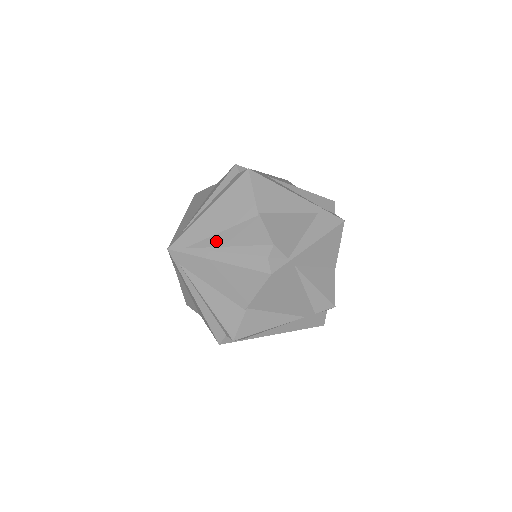
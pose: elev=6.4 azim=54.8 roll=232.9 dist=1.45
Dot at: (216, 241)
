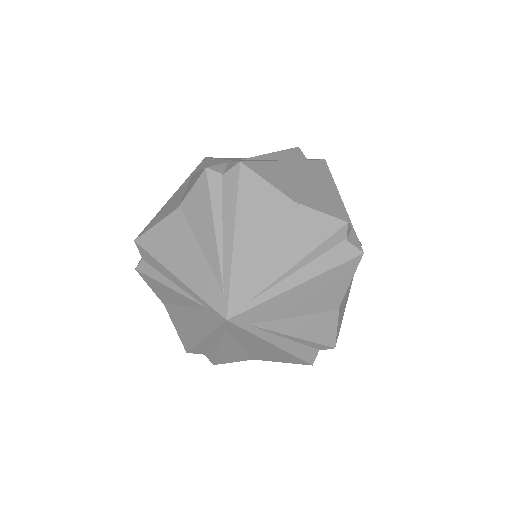
Dot at: (287, 327)
